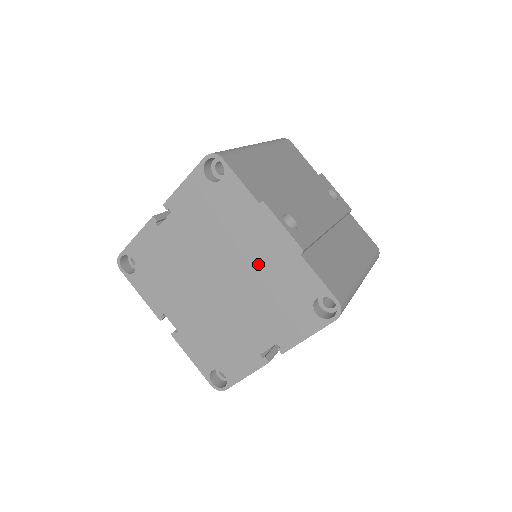
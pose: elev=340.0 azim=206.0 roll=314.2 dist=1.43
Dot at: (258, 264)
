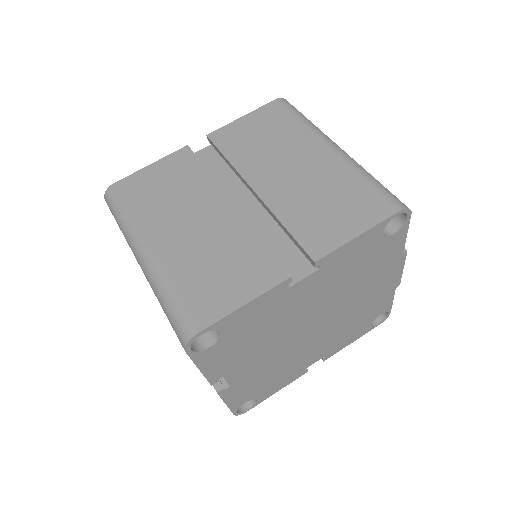
Dot at: (361, 302)
